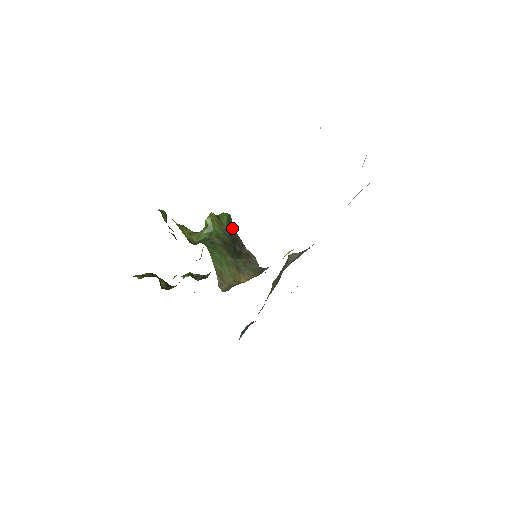
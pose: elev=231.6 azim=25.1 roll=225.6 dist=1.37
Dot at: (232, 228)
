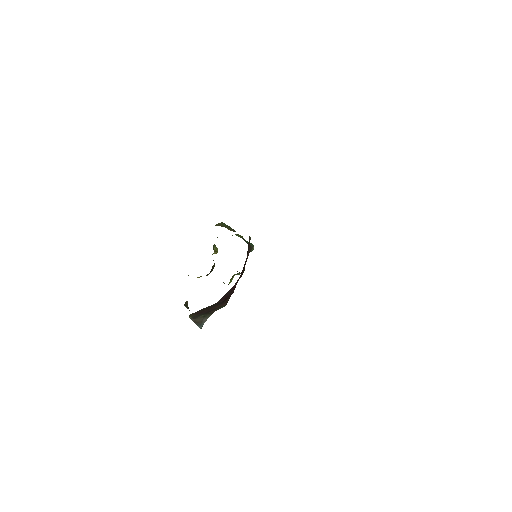
Dot at: occluded
